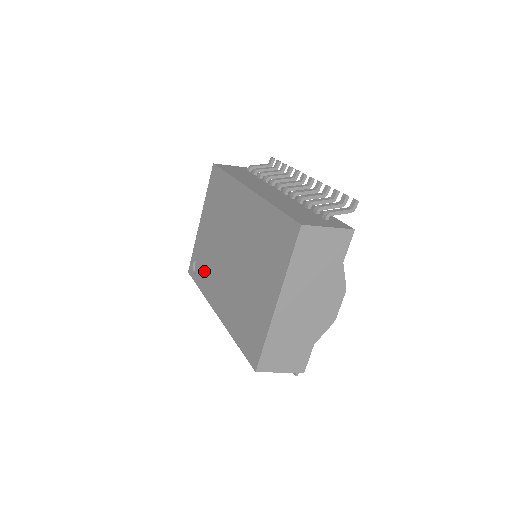
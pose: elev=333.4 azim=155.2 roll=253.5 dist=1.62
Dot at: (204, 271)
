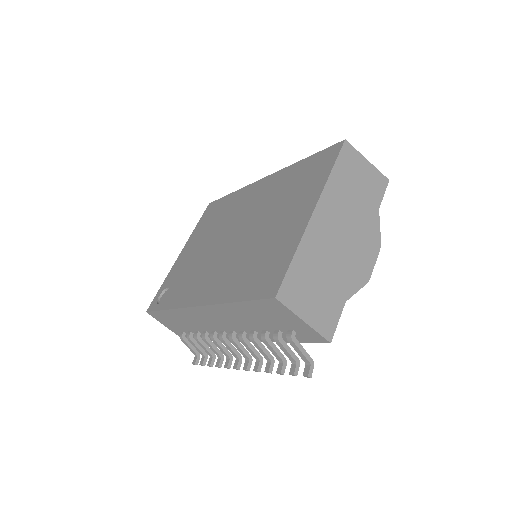
Dot at: (179, 286)
